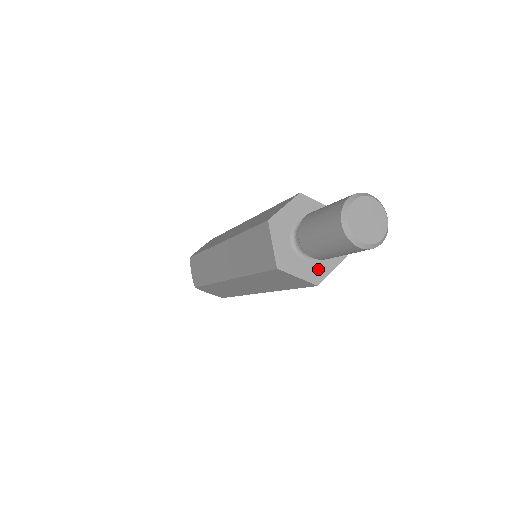
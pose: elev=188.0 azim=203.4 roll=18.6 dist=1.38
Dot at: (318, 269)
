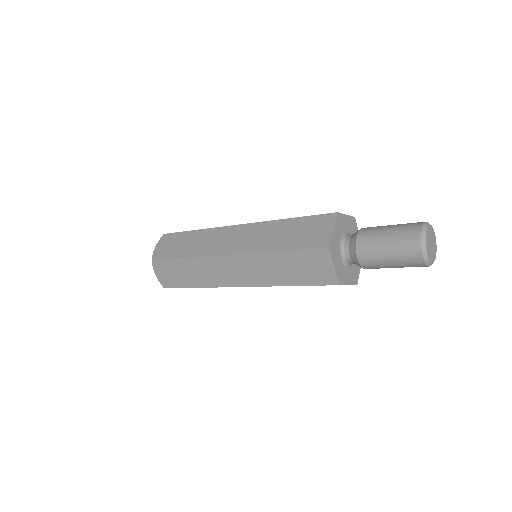
Dot at: (355, 271)
